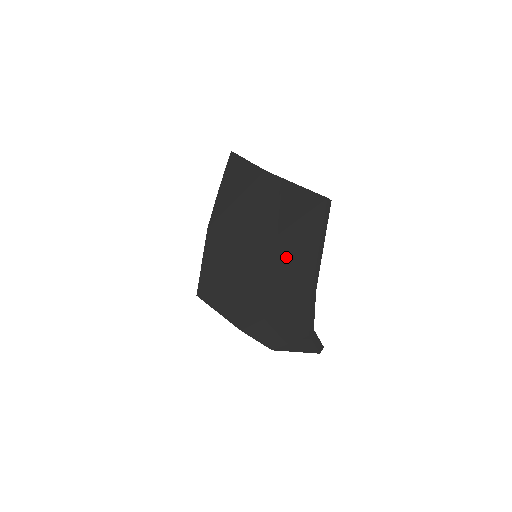
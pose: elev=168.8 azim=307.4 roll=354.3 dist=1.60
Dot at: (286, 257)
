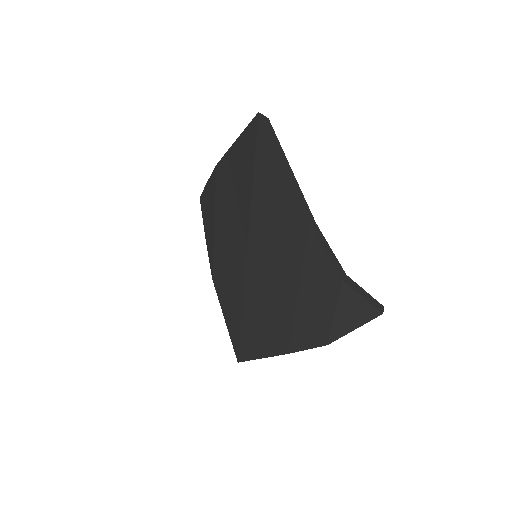
Dot at: (269, 214)
